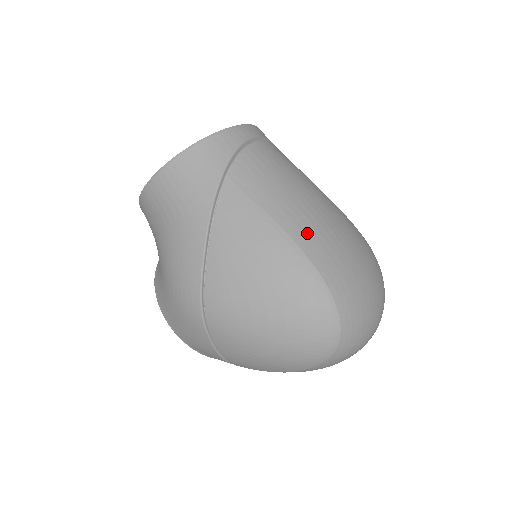
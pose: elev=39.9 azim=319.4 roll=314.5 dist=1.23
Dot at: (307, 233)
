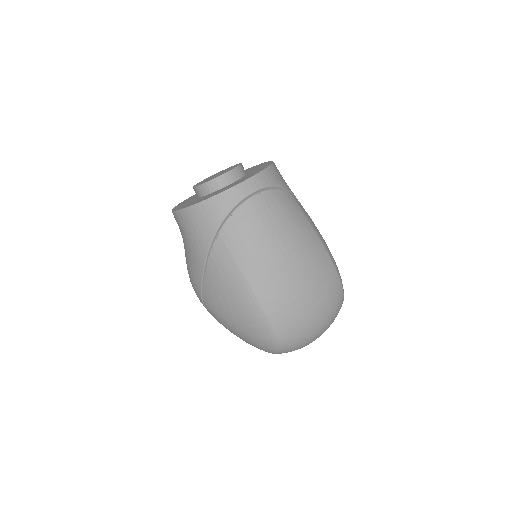
Dot at: (267, 289)
